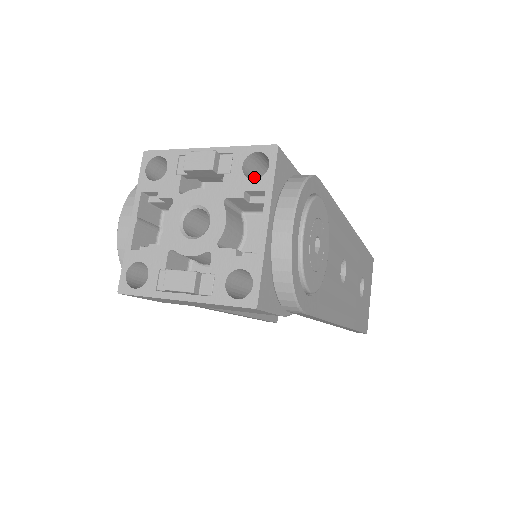
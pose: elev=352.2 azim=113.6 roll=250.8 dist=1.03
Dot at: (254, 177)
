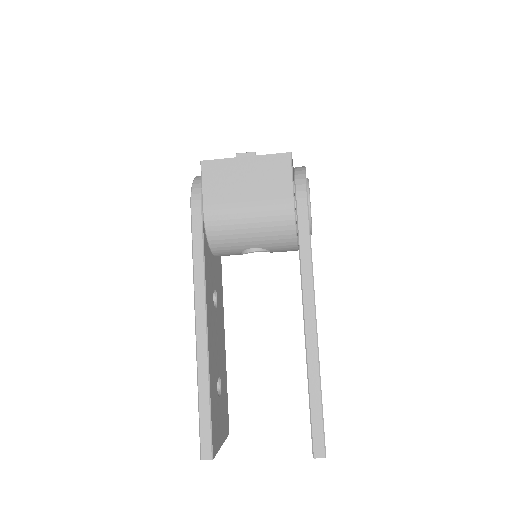
Dot at: occluded
